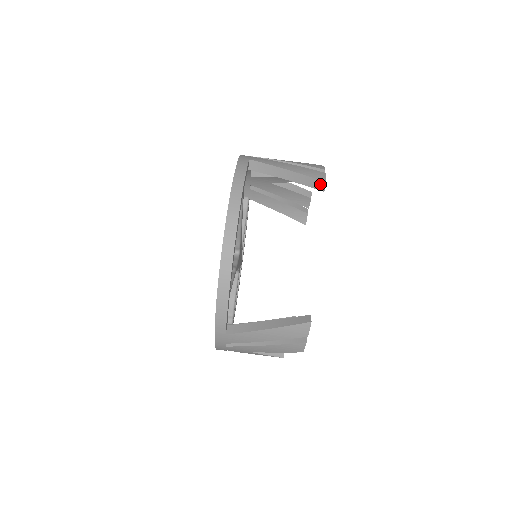
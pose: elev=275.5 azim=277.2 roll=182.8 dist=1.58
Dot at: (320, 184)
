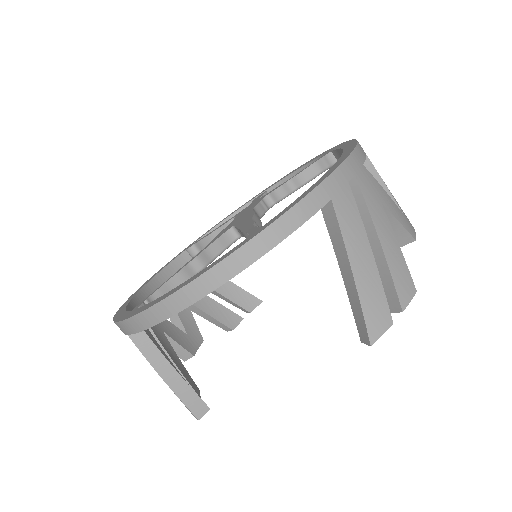
Dot at: (365, 335)
